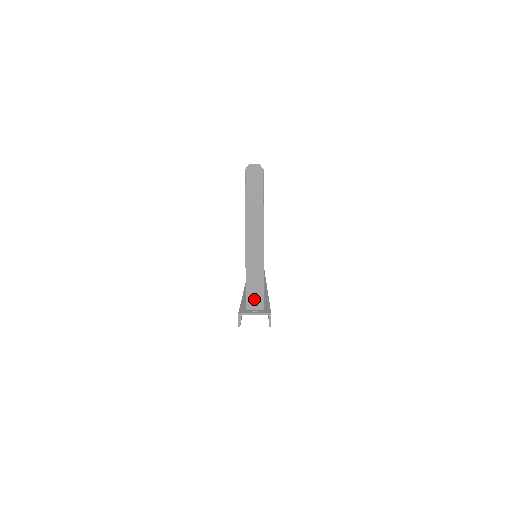
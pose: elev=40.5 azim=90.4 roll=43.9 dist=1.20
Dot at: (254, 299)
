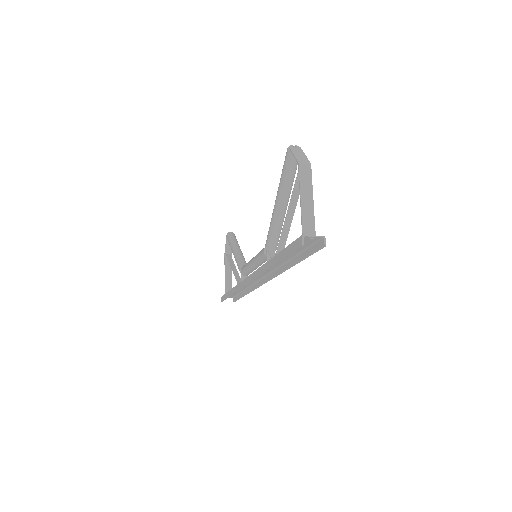
Dot at: (308, 230)
